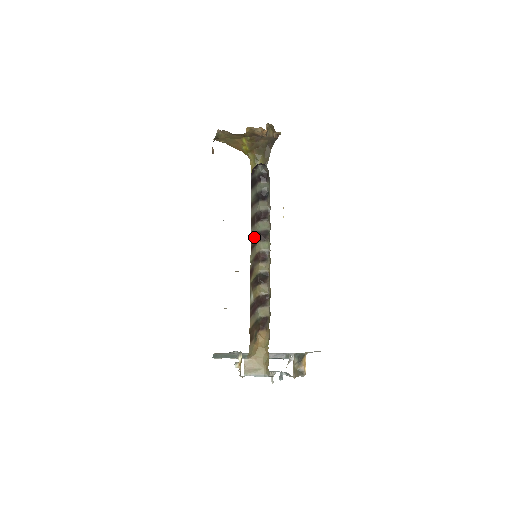
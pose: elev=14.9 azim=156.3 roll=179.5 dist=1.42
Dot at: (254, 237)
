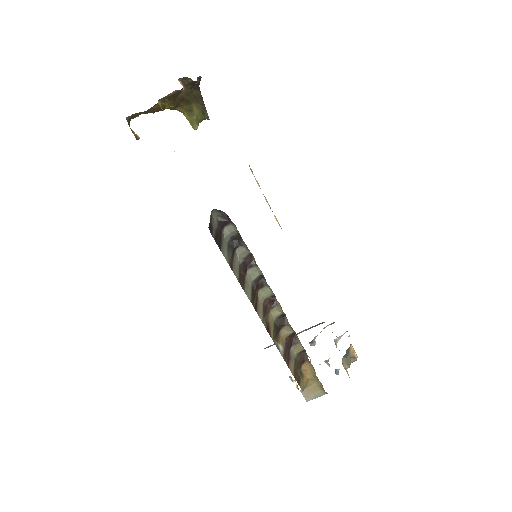
Dot at: (252, 294)
